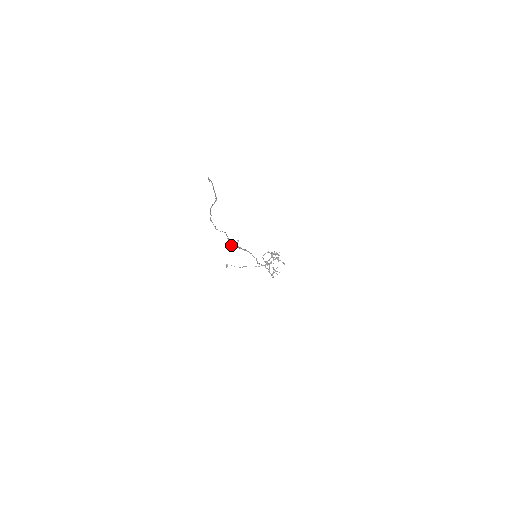
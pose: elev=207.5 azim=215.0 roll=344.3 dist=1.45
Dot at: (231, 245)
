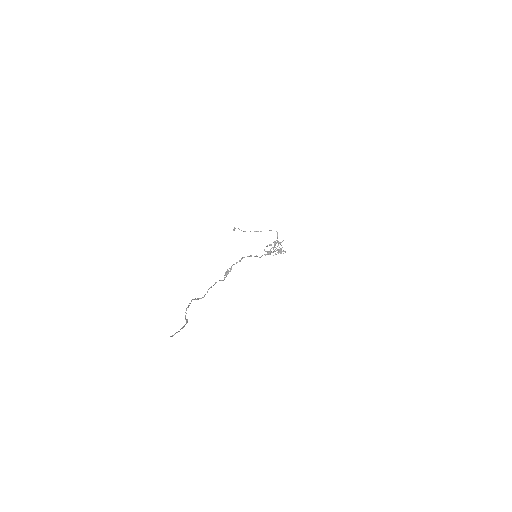
Dot at: (223, 280)
